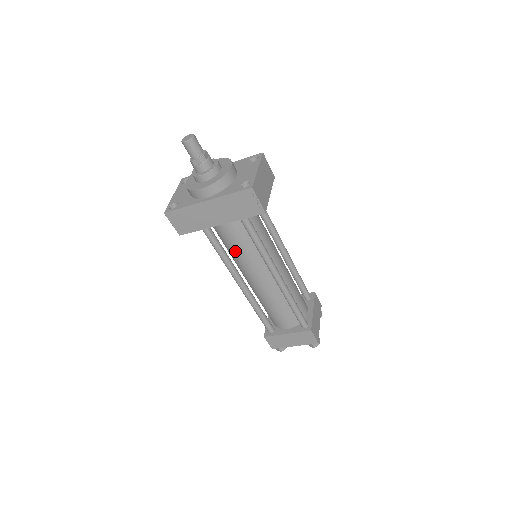
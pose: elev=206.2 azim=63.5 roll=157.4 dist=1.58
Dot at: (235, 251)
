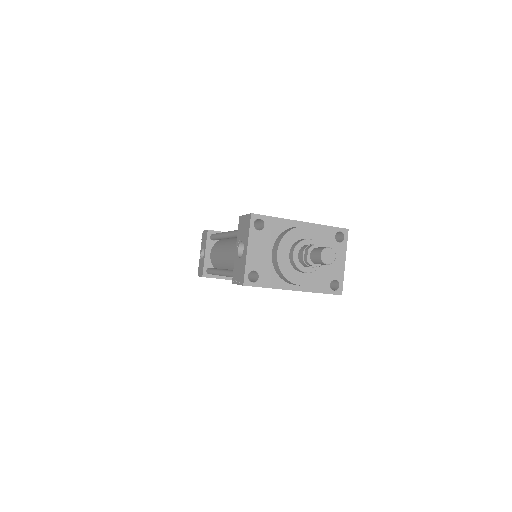
Dot at: occluded
